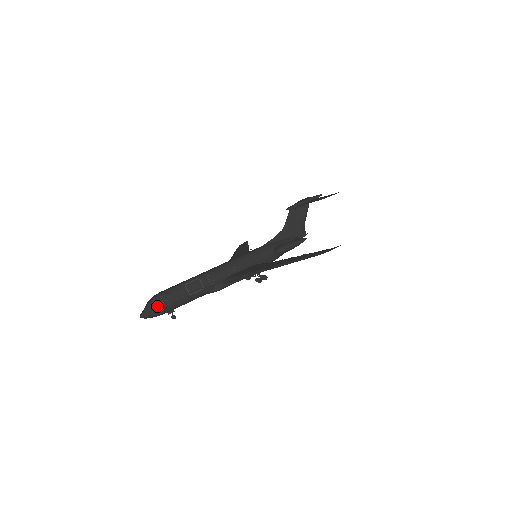
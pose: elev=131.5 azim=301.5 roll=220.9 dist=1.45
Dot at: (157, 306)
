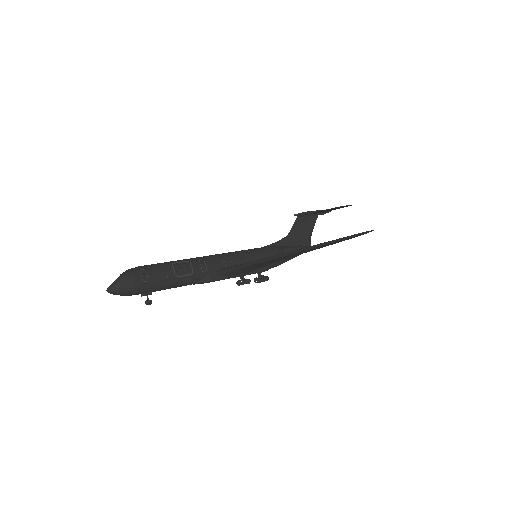
Dot at: (133, 279)
